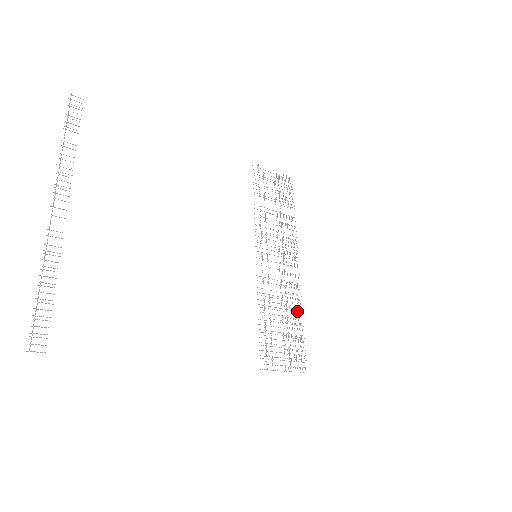
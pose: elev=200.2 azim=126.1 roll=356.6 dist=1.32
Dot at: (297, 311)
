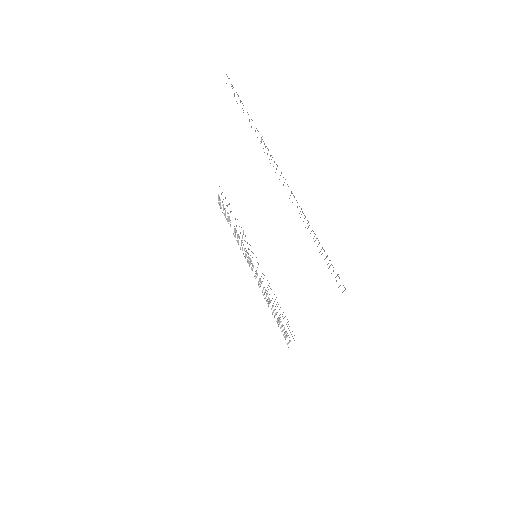
Dot at: (269, 303)
